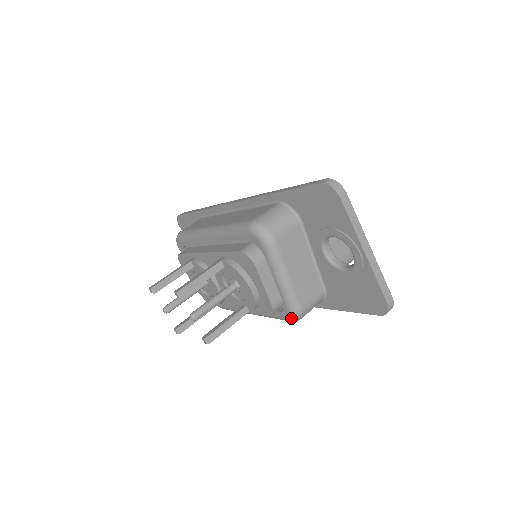
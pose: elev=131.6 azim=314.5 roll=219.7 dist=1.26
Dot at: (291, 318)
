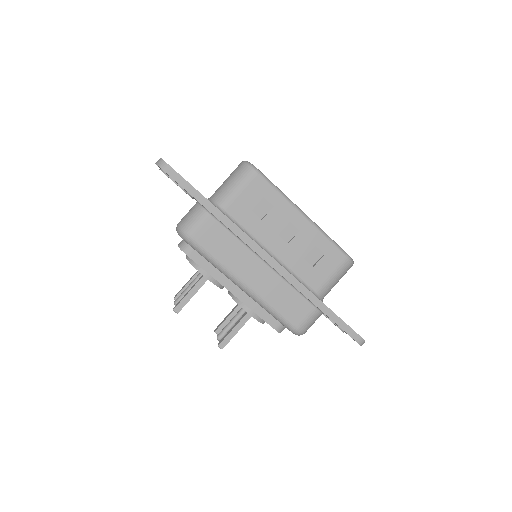
Dot at: occluded
